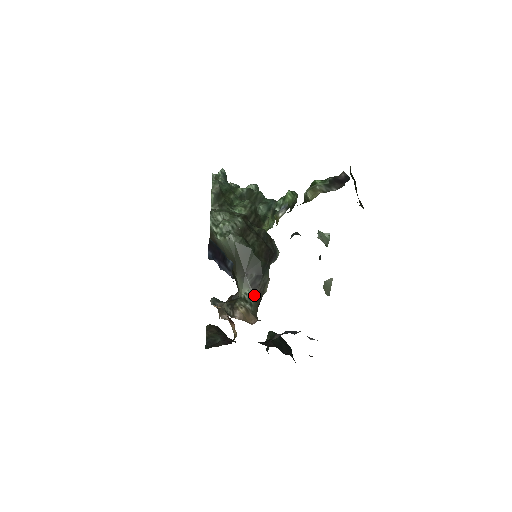
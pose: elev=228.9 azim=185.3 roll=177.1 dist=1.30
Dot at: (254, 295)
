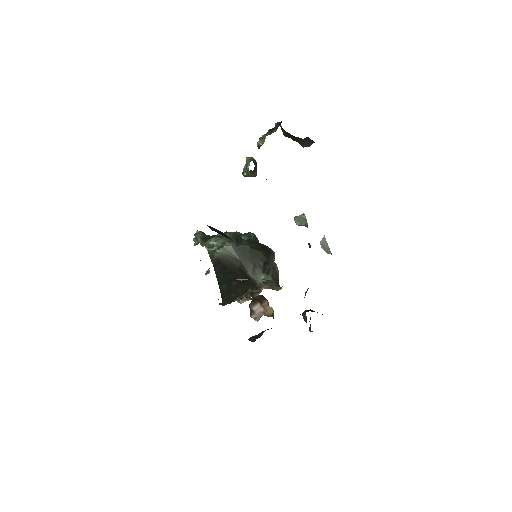
Dot at: (270, 277)
